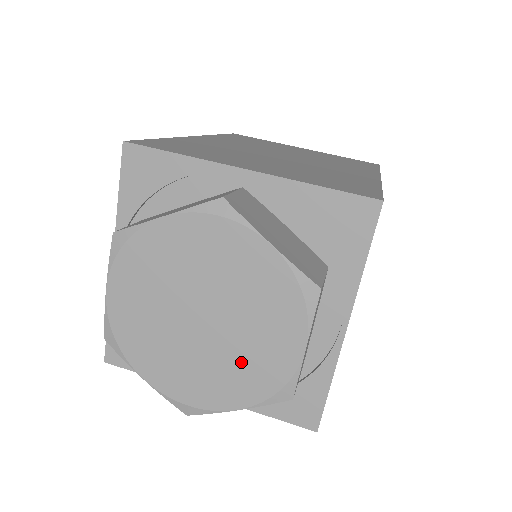
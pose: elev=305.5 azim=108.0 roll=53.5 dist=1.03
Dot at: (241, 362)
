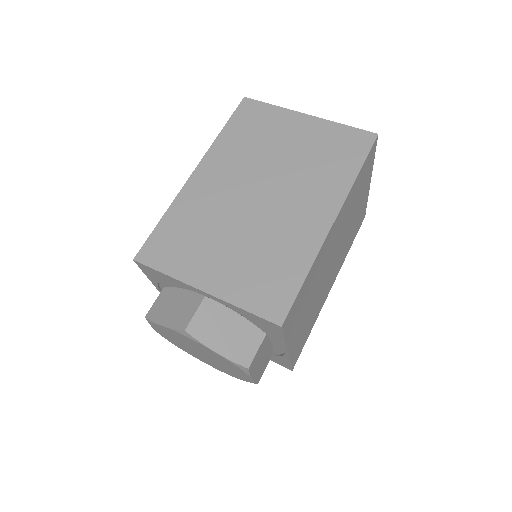
Dot at: (227, 370)
